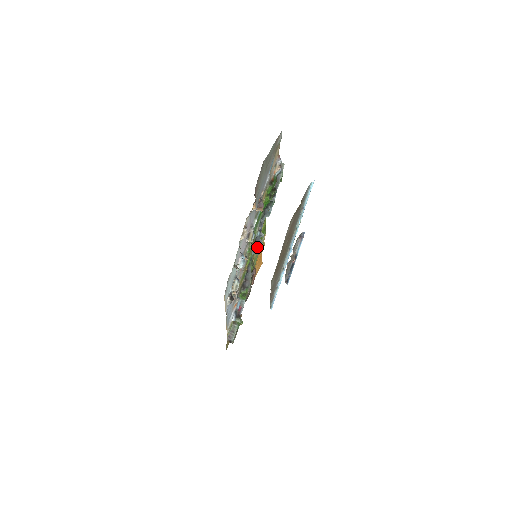
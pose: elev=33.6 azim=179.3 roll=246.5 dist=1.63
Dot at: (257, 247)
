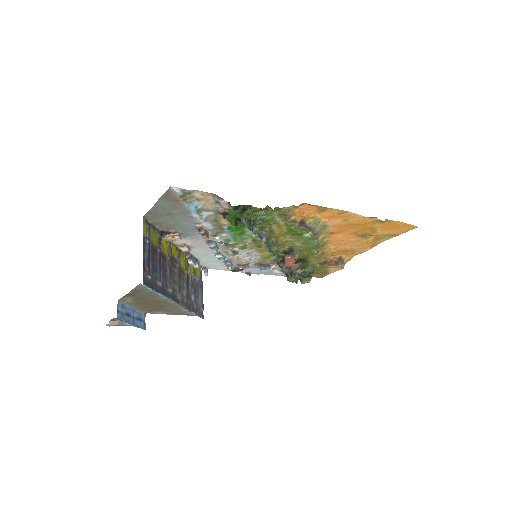
Dot at: (268, 246)
